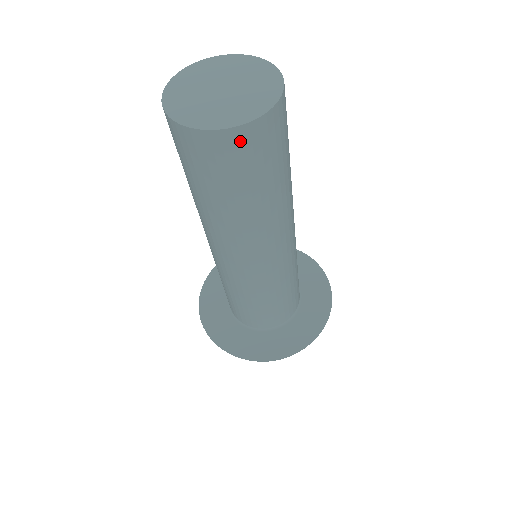
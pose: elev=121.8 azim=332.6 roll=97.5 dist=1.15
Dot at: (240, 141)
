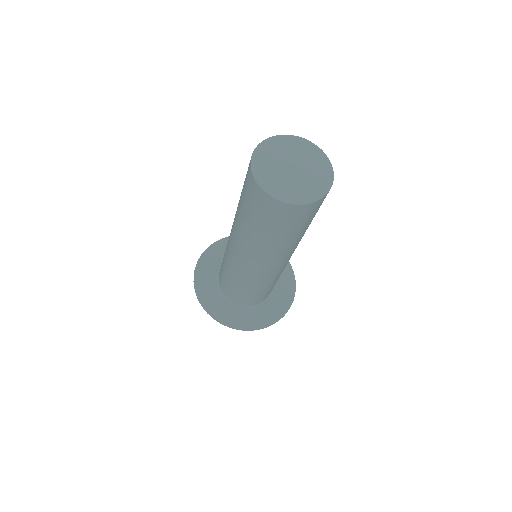
Dot at: (269, 203)
